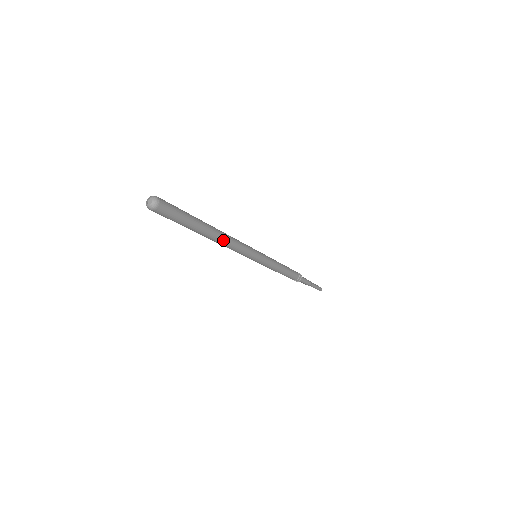
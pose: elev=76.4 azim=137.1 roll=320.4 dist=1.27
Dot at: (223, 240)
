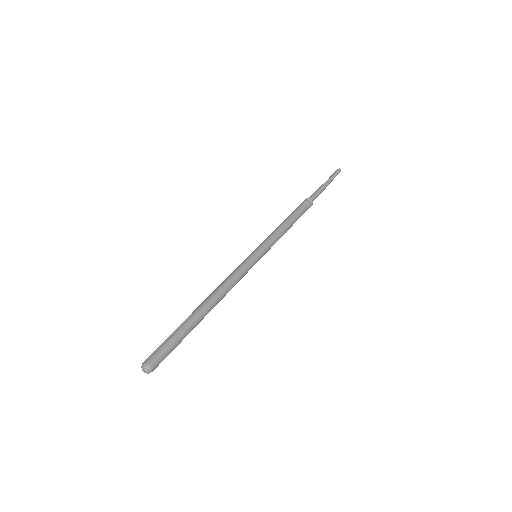
Dot at: (218, 302)
